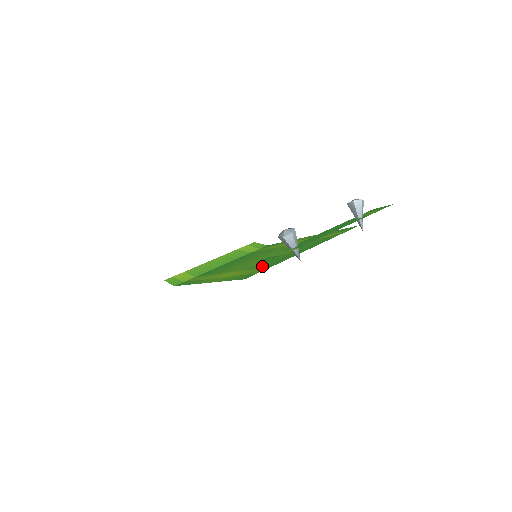
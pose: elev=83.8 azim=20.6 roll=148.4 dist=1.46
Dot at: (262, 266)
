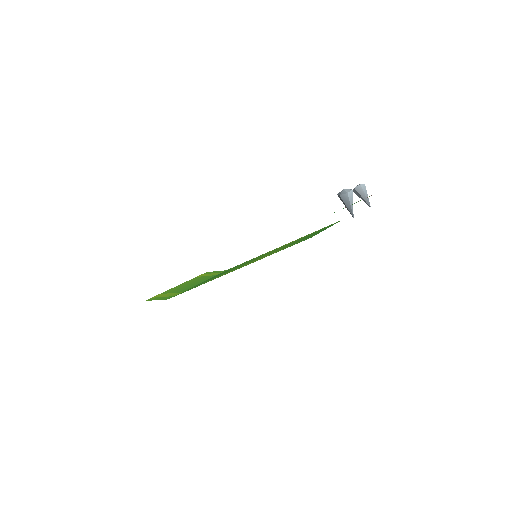
Dot at: (299, 241)
